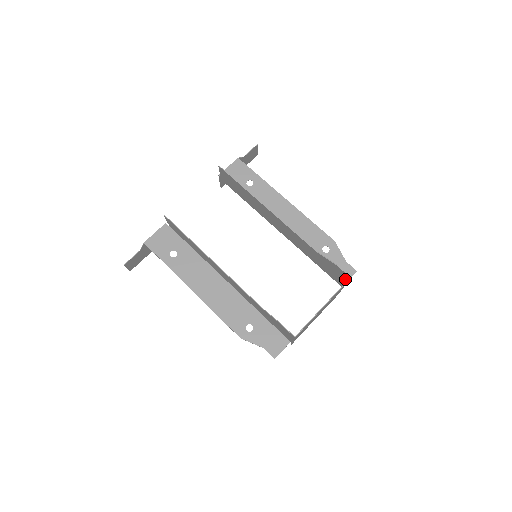
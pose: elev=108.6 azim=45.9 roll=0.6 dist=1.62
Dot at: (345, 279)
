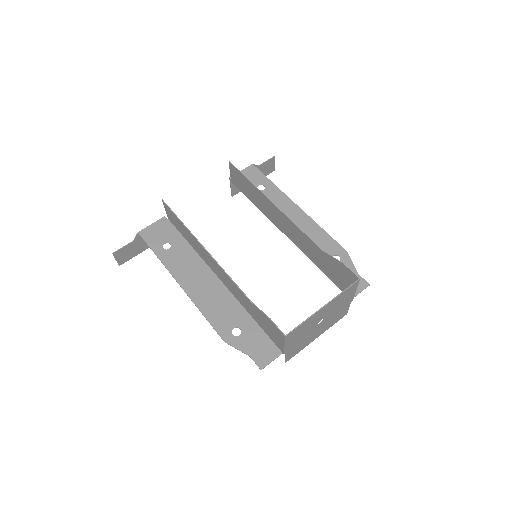
Dot at: occluded
